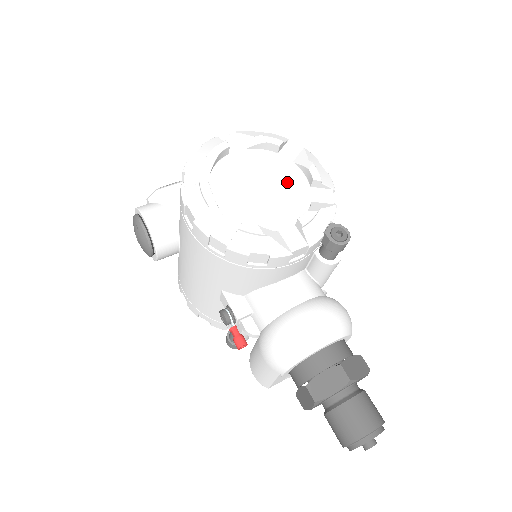
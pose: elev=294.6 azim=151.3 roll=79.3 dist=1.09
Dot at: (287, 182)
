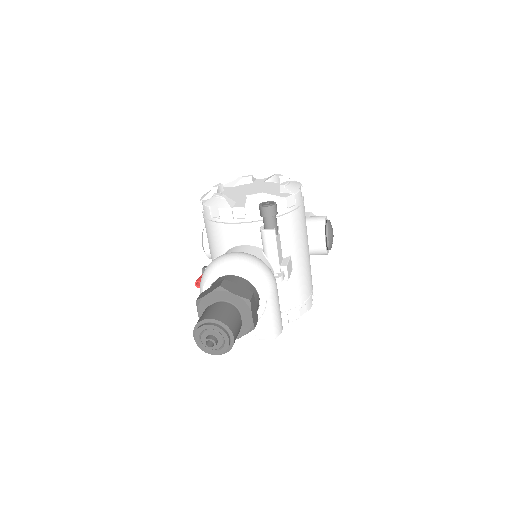
Dot at: (269, 191)
